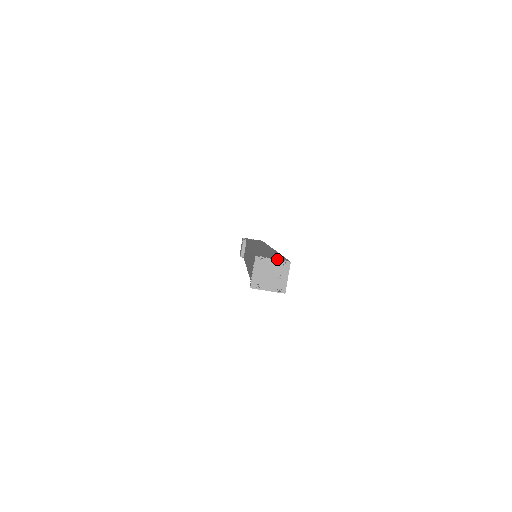
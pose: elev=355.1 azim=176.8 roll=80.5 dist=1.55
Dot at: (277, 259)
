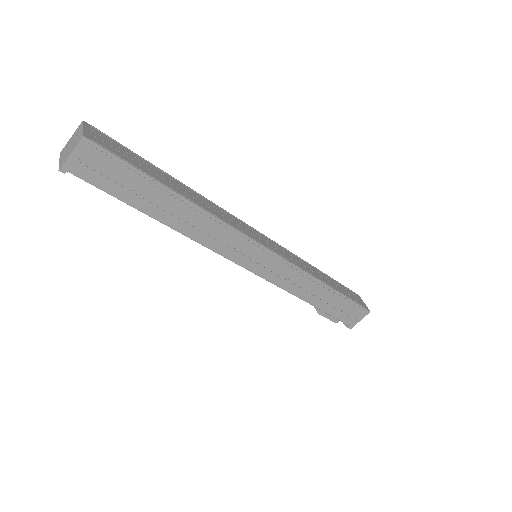
Dot at: occluded
